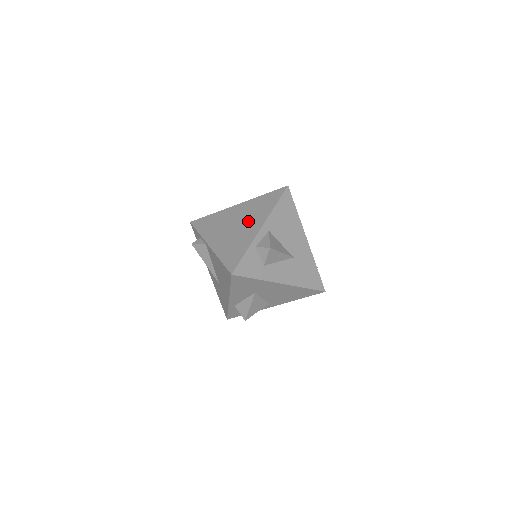
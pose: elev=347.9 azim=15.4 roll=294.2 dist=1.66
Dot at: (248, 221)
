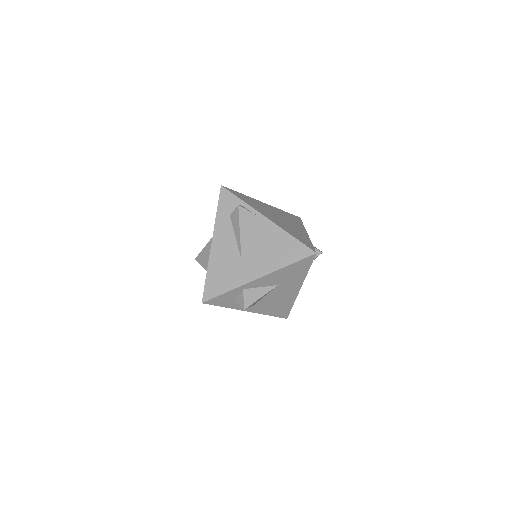
Dot at: (290, 222)
